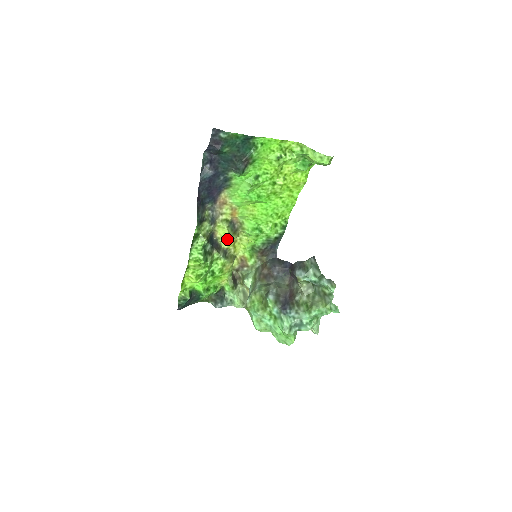
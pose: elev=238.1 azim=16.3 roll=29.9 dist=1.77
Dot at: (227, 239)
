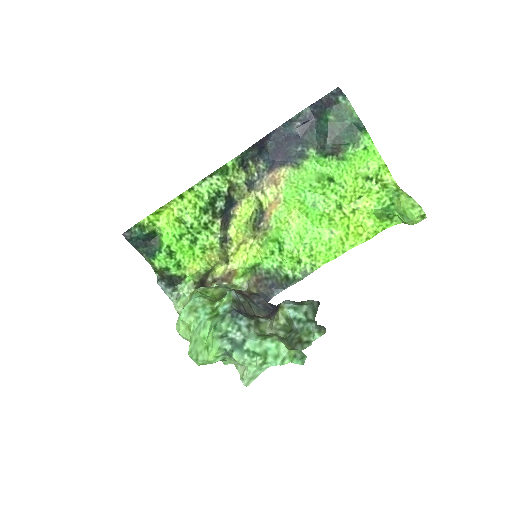
Dot at: (242, 225)
